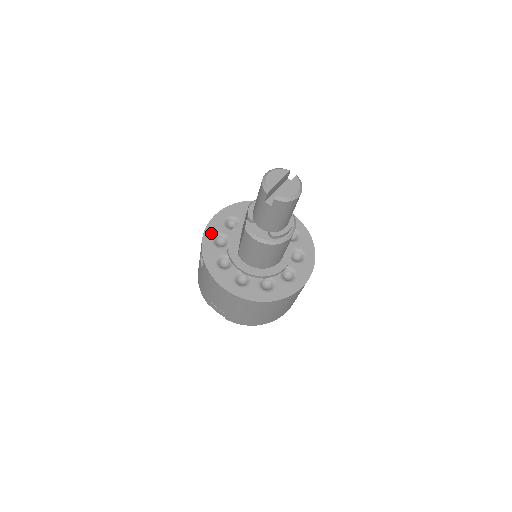
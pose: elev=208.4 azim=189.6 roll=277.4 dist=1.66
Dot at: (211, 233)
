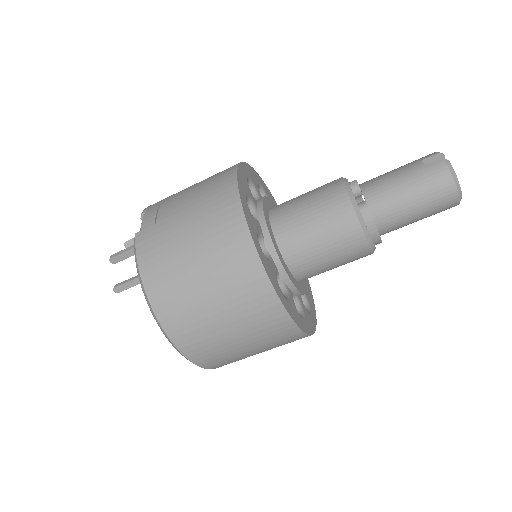
Dot at: (263, 185)
